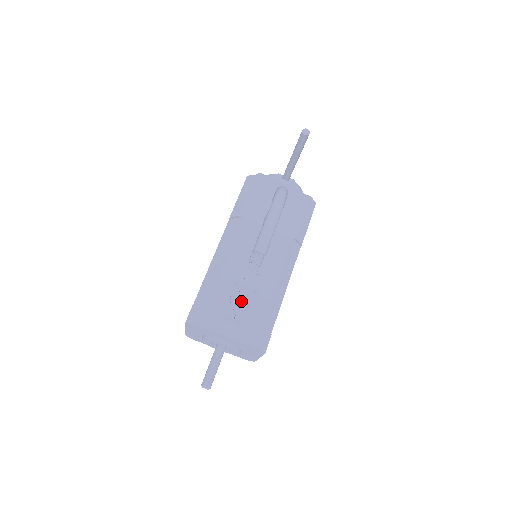
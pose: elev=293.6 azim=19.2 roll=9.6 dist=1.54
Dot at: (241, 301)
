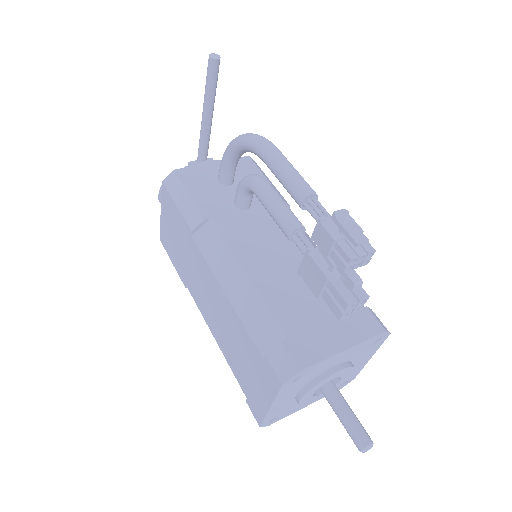
Dot at: (360, 260)
